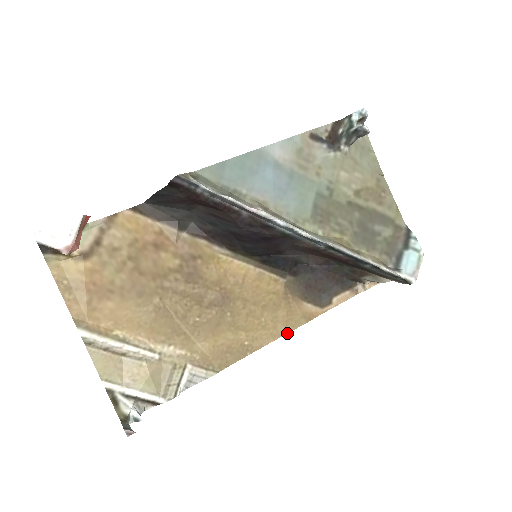
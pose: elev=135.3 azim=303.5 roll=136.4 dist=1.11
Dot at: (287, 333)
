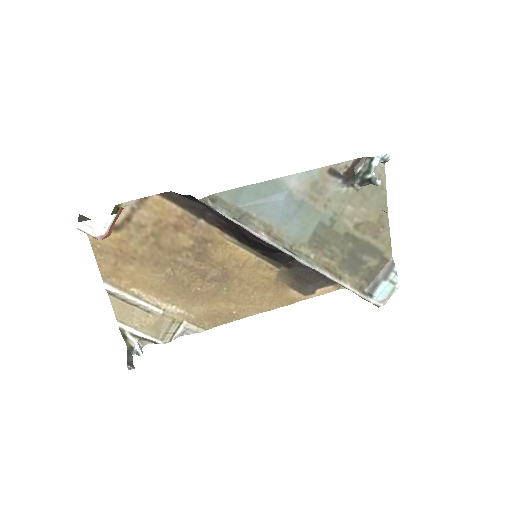
Dot at: (270, 310)
